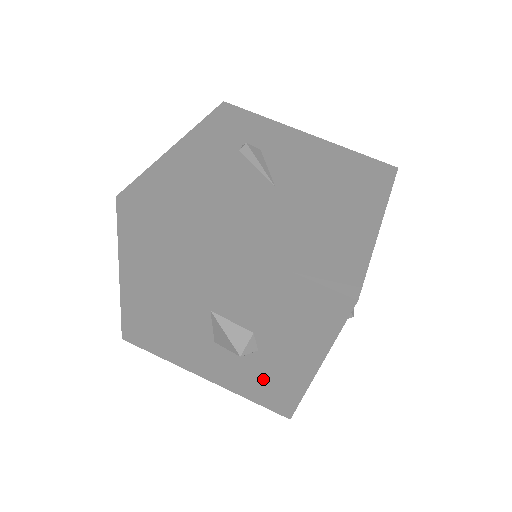
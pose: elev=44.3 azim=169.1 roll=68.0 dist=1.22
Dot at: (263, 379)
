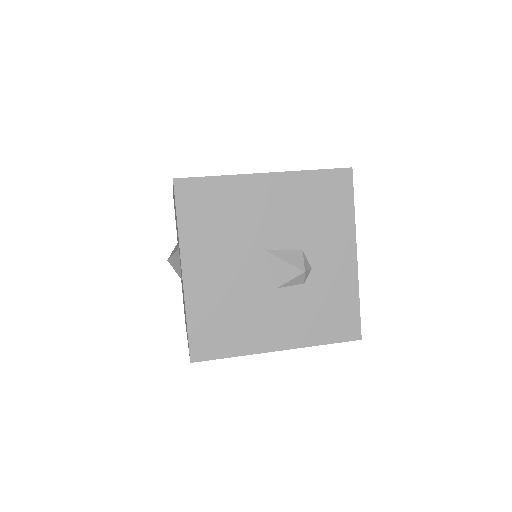
Dot at: (325, 303)
